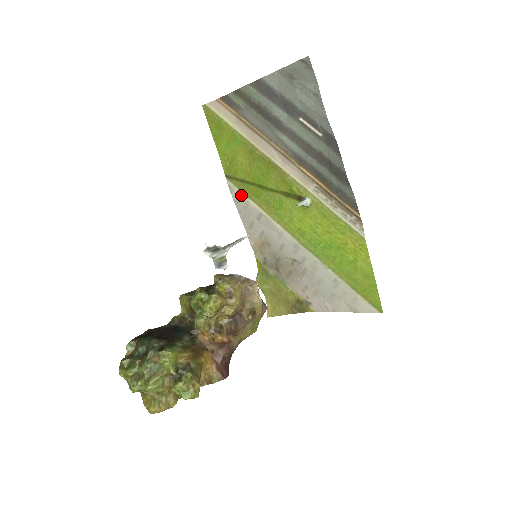
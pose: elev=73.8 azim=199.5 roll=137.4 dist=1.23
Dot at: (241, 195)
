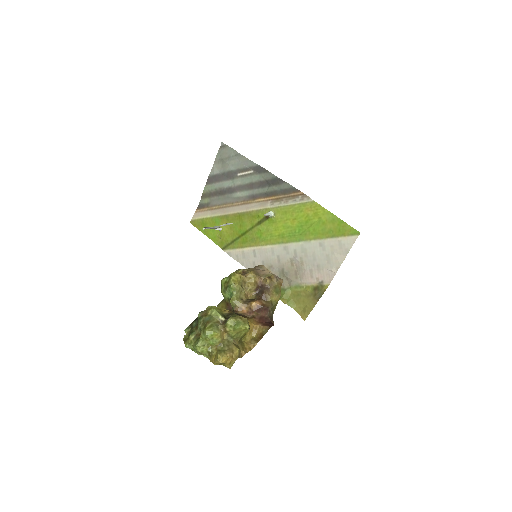
Dot at: (237, 251)
